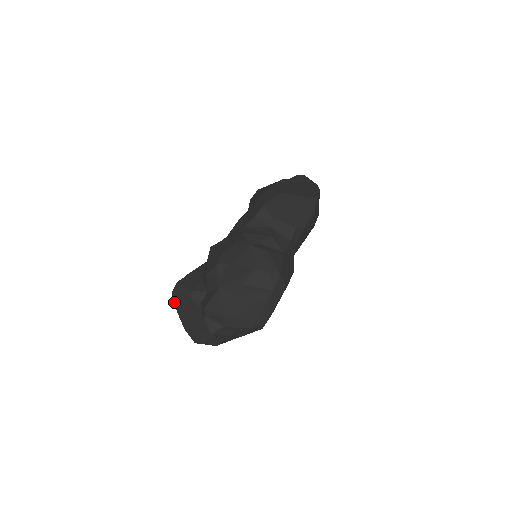
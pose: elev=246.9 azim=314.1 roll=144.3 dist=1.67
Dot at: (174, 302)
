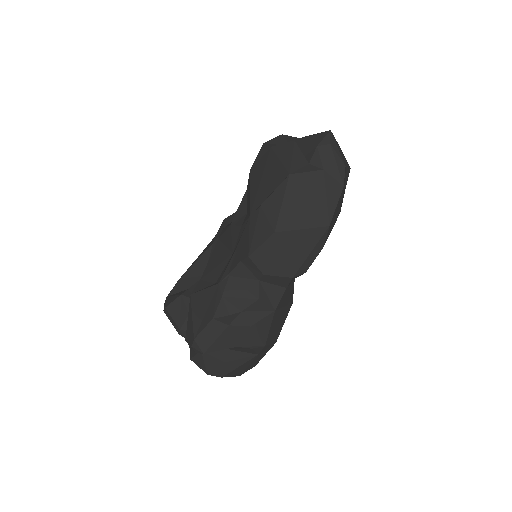
Dot at: occluded
